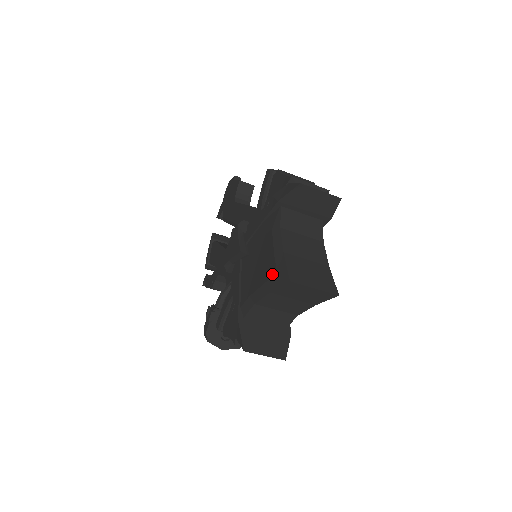
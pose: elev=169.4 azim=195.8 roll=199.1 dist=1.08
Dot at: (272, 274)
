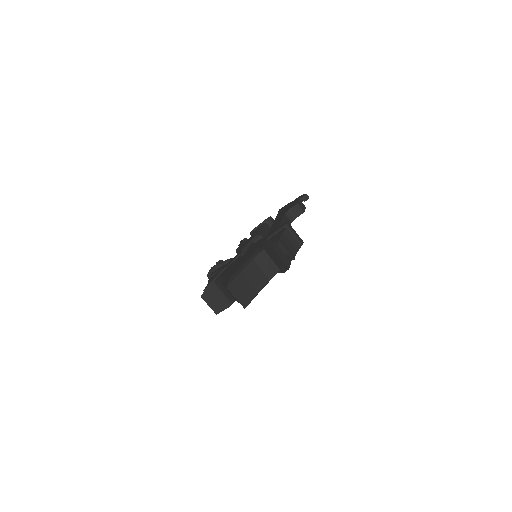
Dot at: (229, 277)
